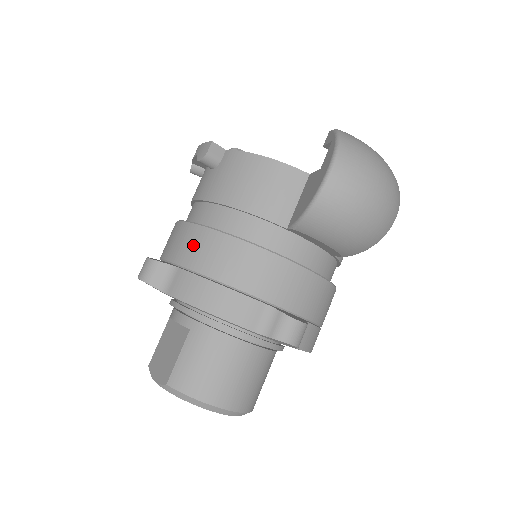
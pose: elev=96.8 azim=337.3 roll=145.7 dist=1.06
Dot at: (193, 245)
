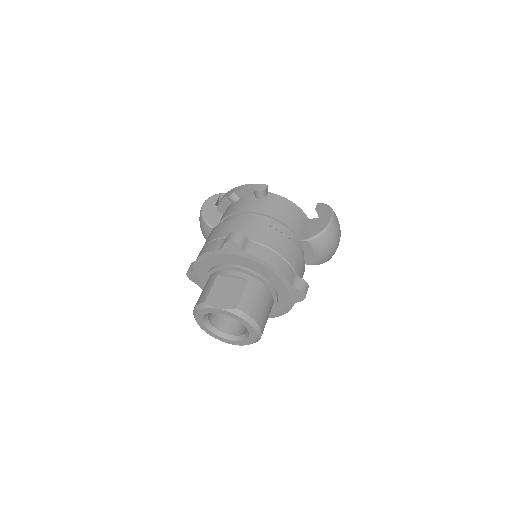
Dot at: (263, 233)
